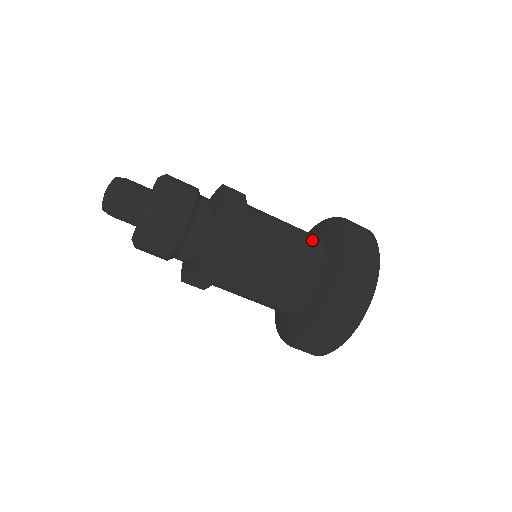
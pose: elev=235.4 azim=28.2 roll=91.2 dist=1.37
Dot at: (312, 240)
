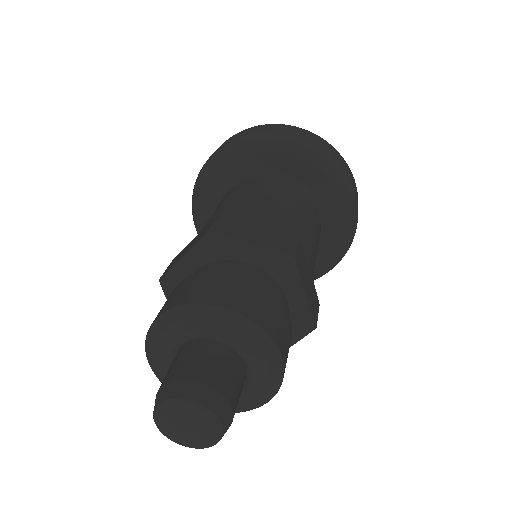
Dot at: (319, 224)
